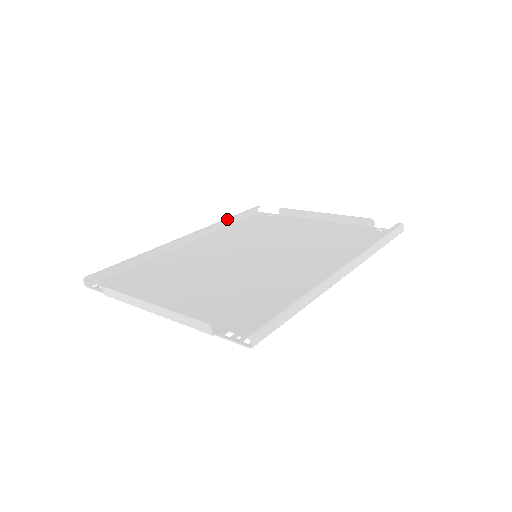
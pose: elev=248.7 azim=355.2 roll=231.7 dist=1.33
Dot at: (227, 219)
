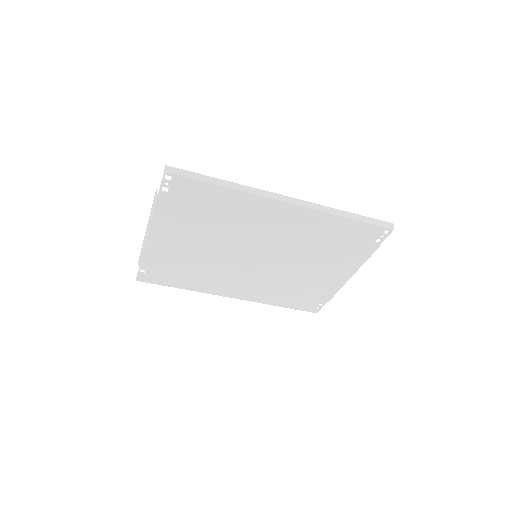
Dot at: occluded
